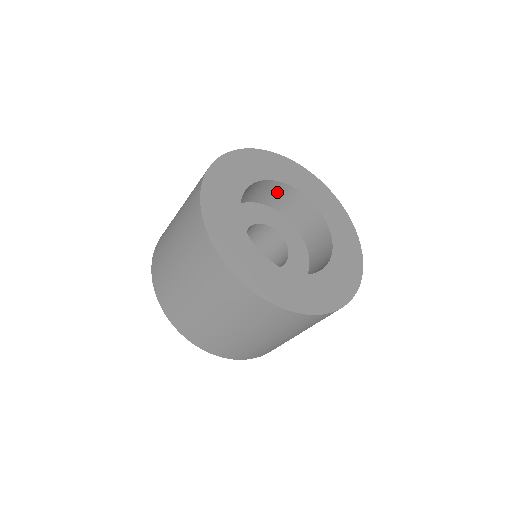
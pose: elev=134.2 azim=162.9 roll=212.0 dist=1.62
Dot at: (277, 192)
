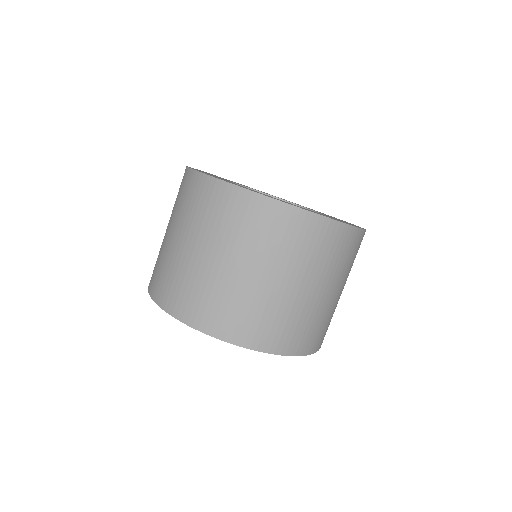
Dot at: occluded
